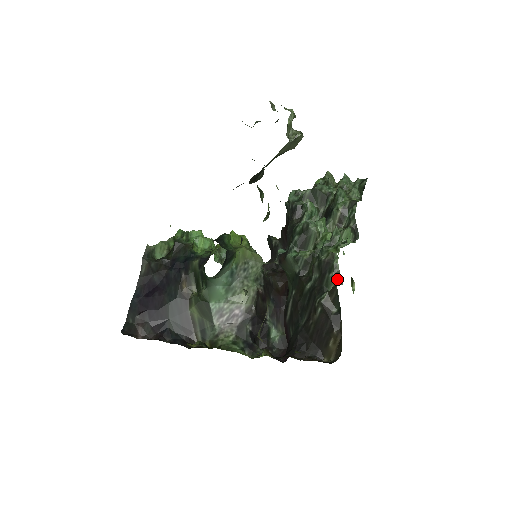
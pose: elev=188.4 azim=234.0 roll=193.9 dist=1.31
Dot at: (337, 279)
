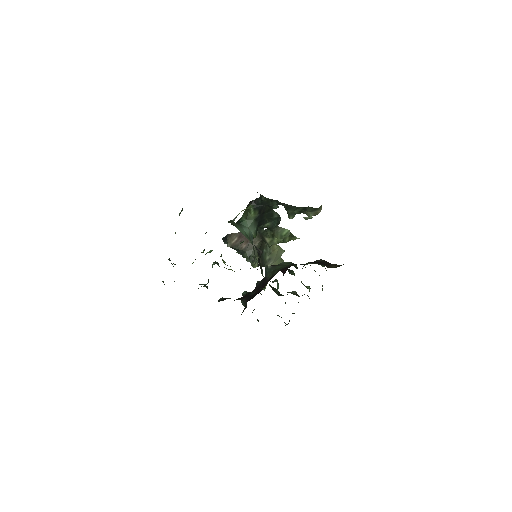
Dot at: occluded
